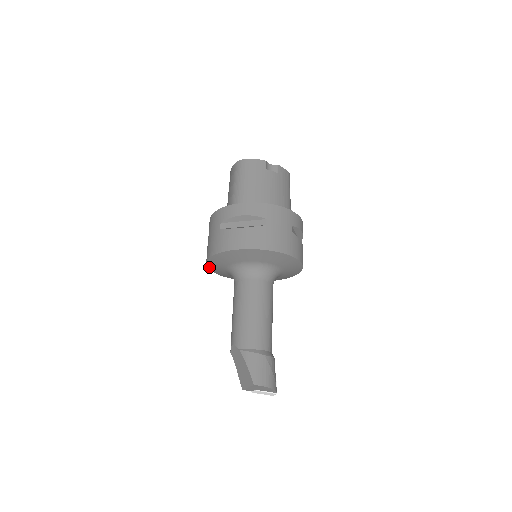
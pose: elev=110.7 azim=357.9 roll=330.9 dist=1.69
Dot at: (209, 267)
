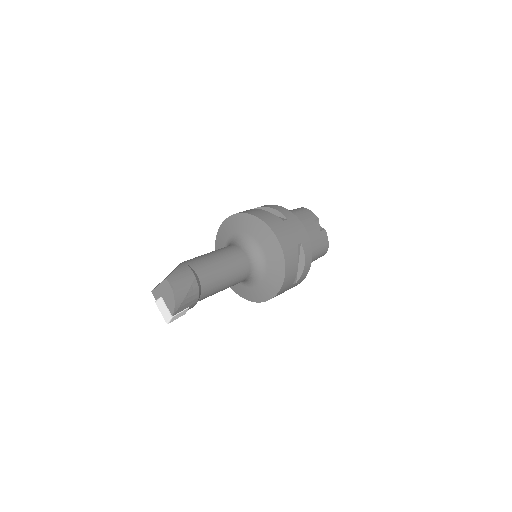
Dot at: (217, 239)
